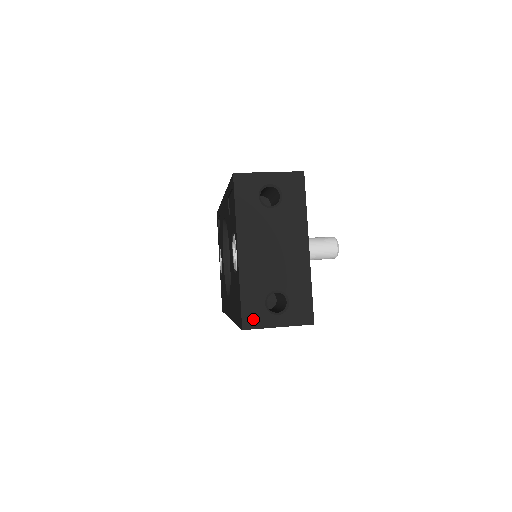
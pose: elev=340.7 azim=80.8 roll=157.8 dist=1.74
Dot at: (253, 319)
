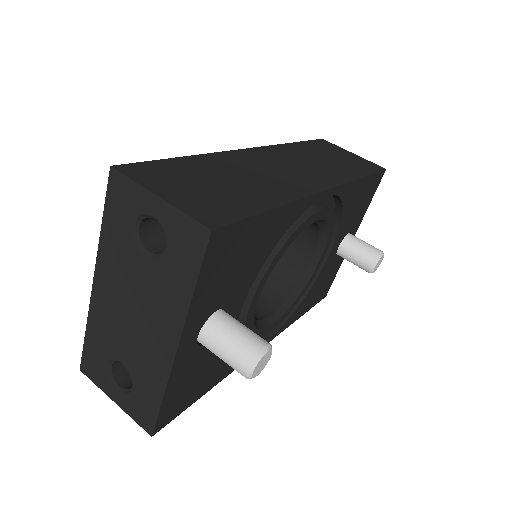
Dot at: (92, 369)
